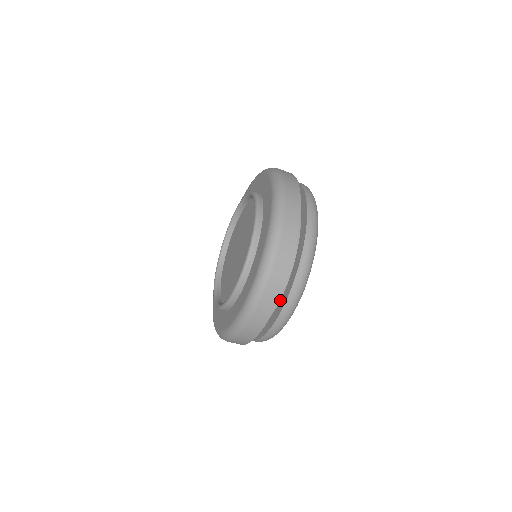
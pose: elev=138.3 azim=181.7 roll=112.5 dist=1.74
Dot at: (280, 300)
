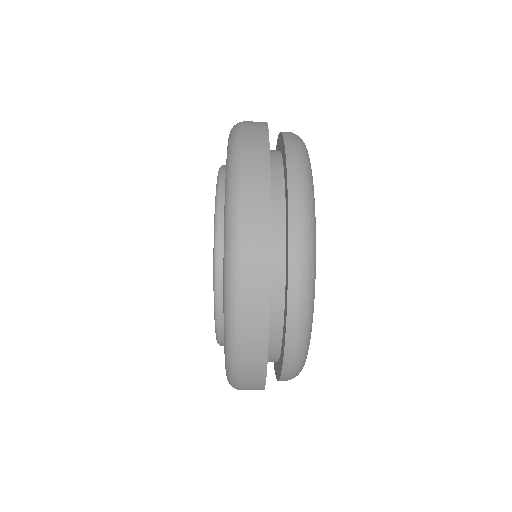
Dot at: (285, 206)
